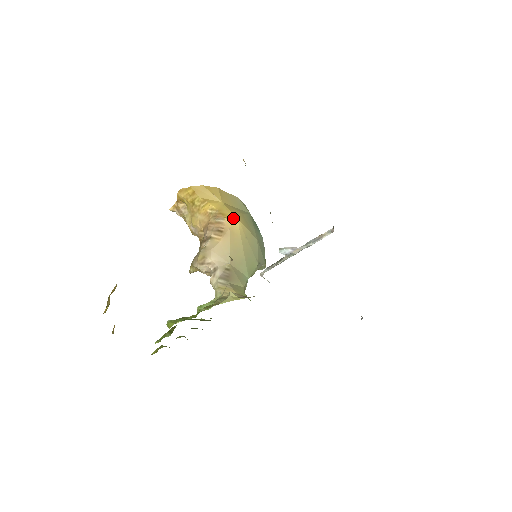
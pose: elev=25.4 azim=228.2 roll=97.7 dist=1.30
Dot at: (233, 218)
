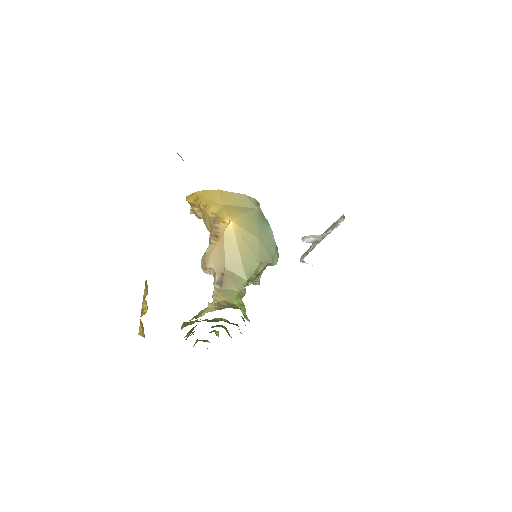
Dot at: (226, 222)
